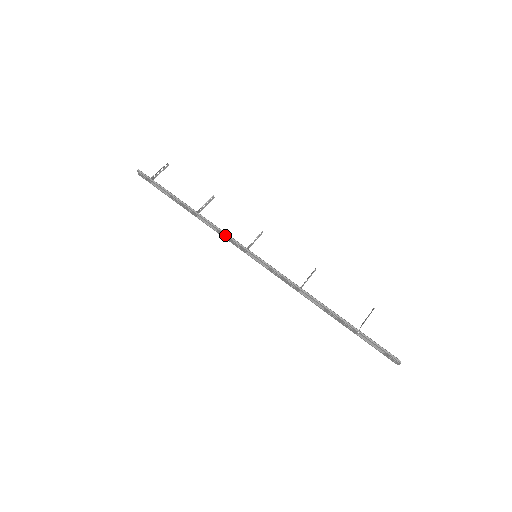
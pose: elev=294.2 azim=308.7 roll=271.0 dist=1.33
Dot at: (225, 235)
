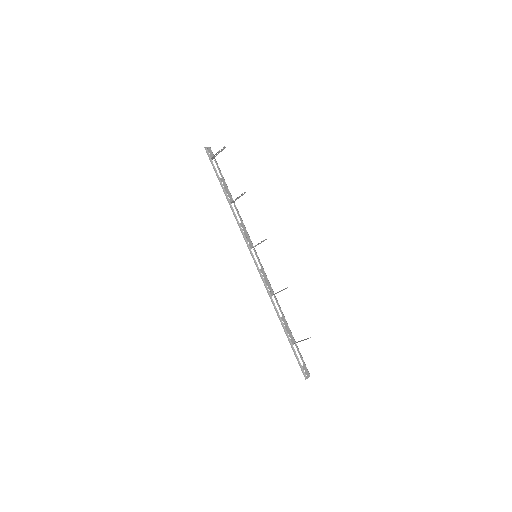
Dot at: (241, 231)
